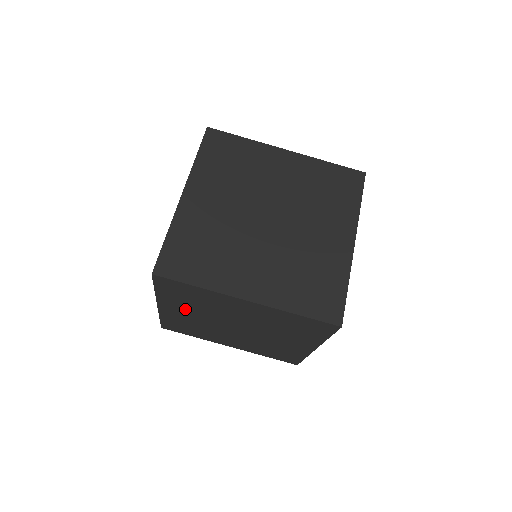
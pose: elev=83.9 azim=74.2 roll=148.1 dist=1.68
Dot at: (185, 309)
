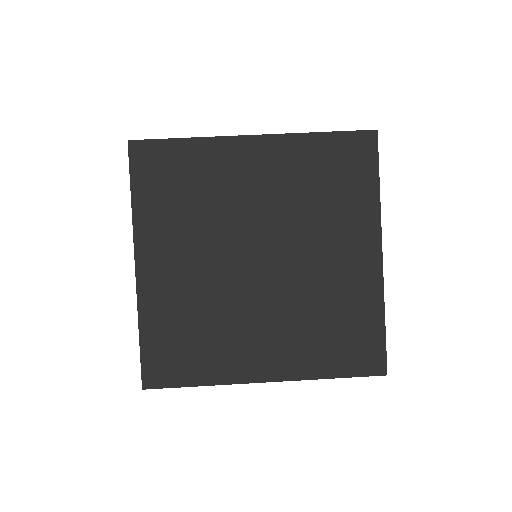
Dot at: (177, 245)
